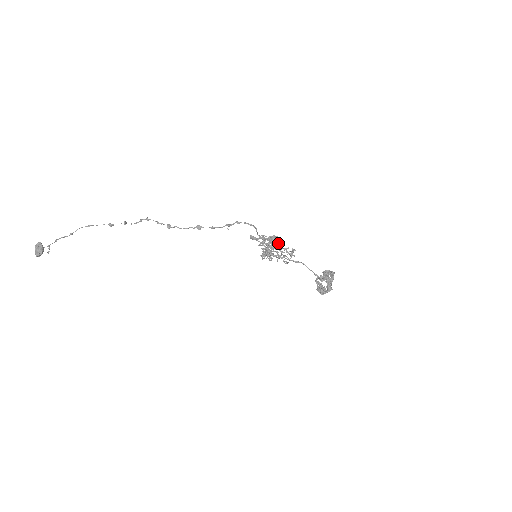
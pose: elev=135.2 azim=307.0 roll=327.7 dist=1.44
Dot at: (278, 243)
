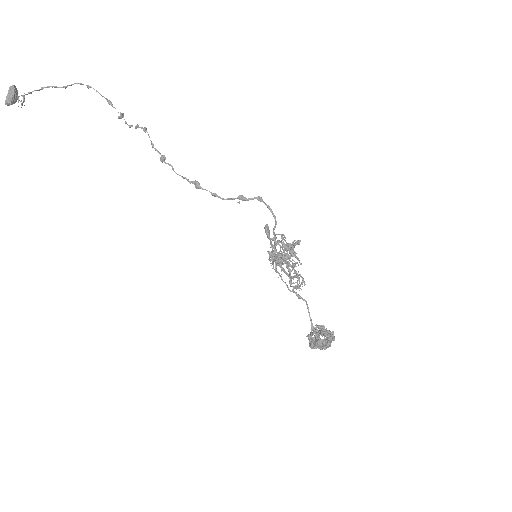
Dot at: (287, 265)
